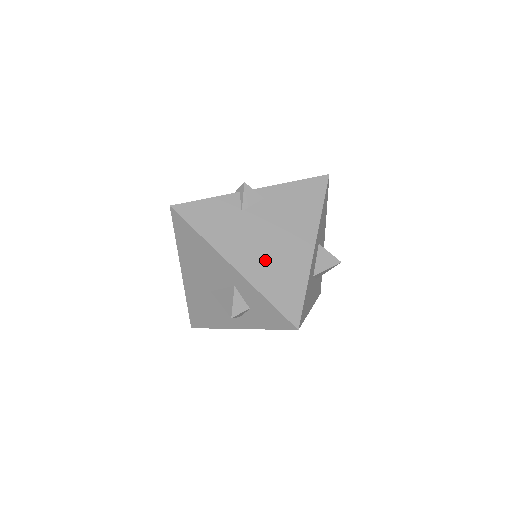
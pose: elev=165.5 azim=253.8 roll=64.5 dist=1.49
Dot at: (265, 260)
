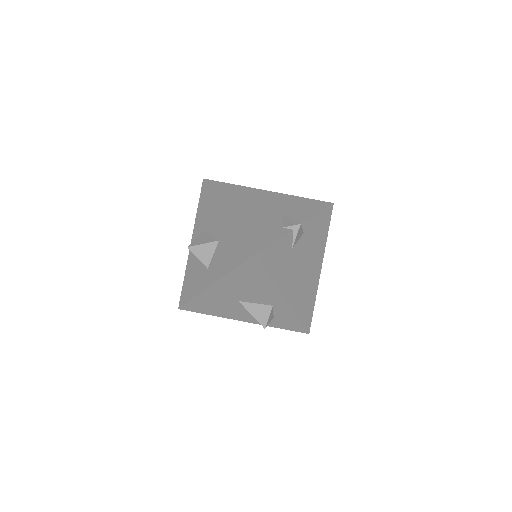
Dot at: (300, 287)
